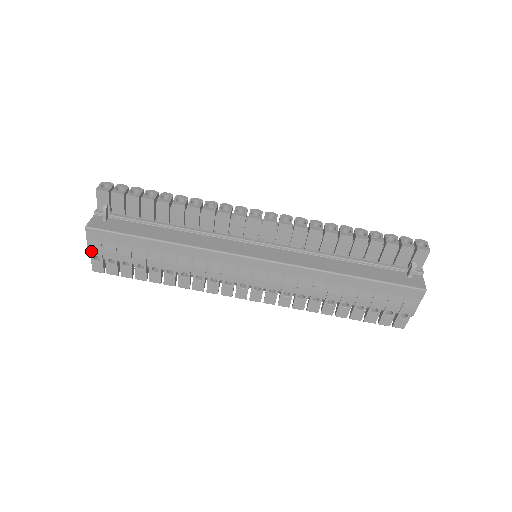
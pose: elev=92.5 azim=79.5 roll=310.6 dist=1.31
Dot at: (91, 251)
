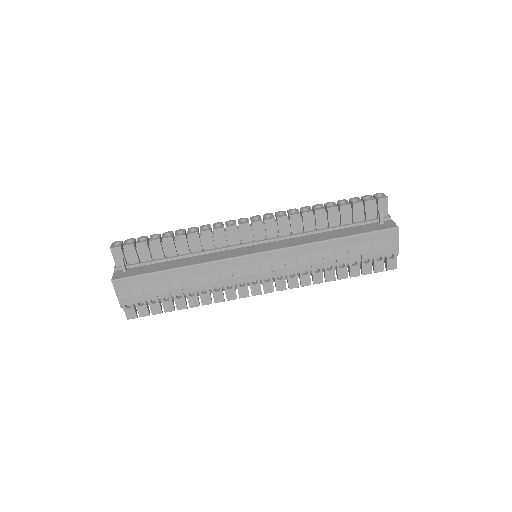
Dot at: (121, 301)
